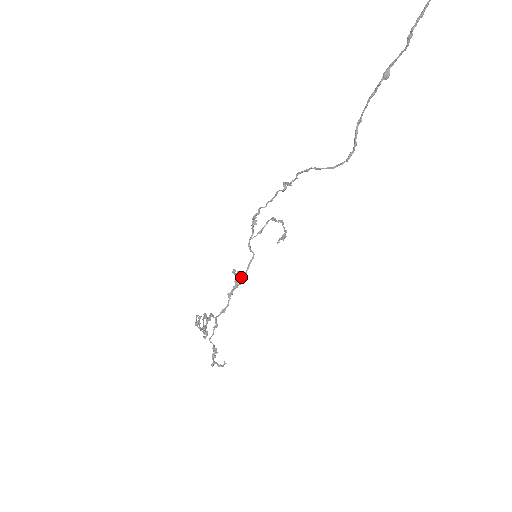
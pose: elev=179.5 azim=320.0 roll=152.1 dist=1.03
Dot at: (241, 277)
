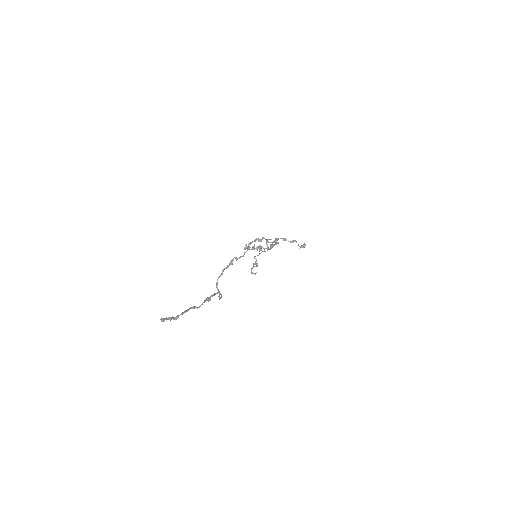
Dot at: (267, 249)
